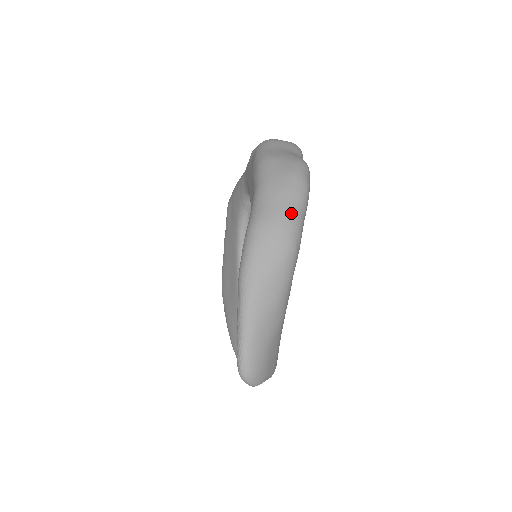
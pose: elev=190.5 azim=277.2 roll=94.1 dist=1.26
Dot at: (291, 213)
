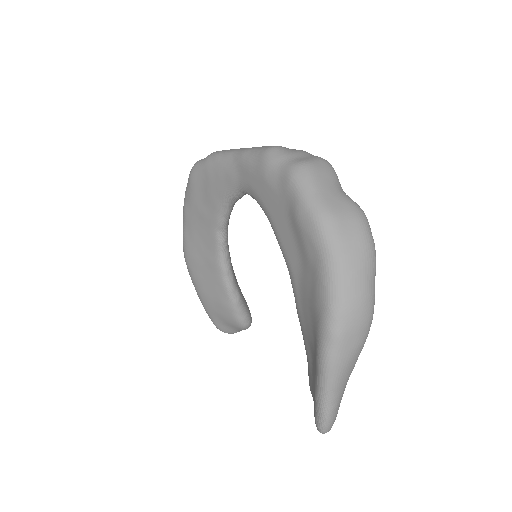
Dot at: (371, 291)
